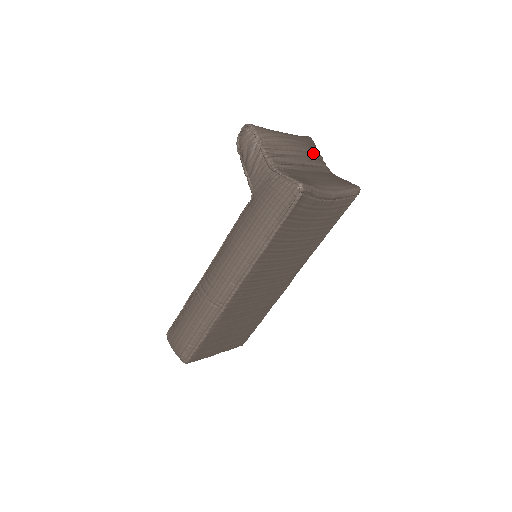
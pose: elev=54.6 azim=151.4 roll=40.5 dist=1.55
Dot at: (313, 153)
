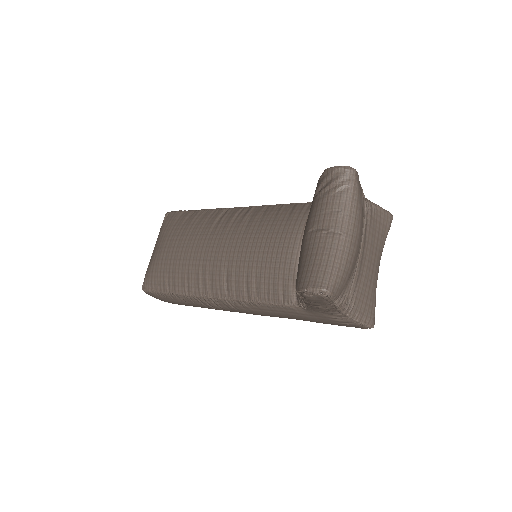
Dot at: (363, 216)
